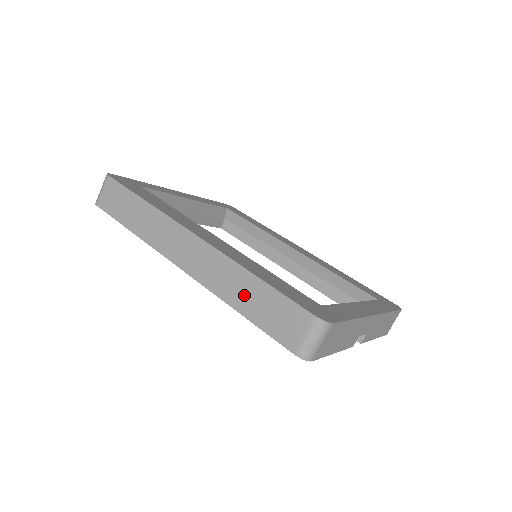
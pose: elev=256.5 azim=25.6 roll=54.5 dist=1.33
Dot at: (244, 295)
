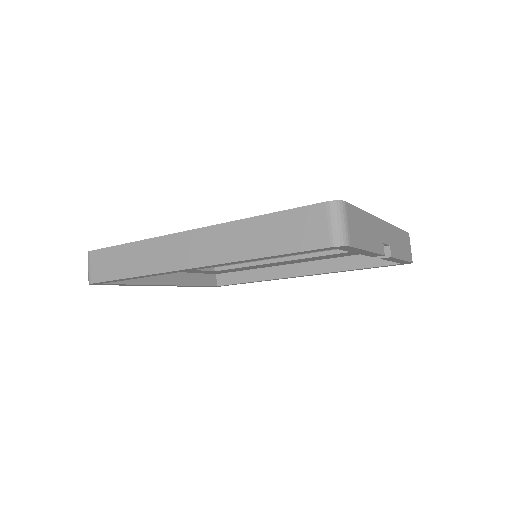
Dot at: (257, 240)
